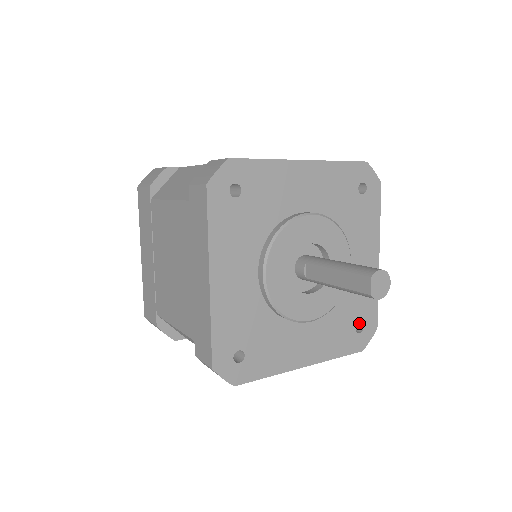
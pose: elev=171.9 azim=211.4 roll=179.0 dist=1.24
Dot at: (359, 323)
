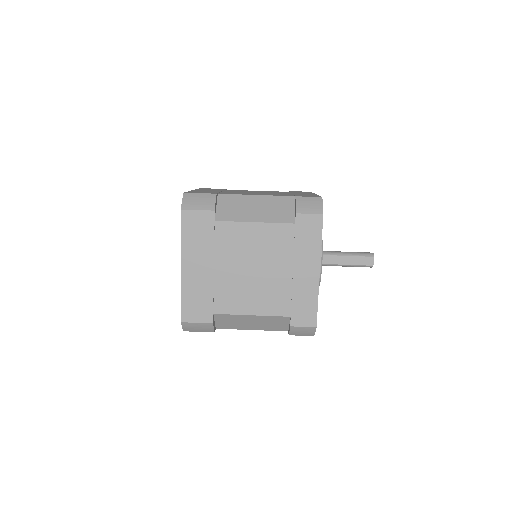
Dot at: occluded
